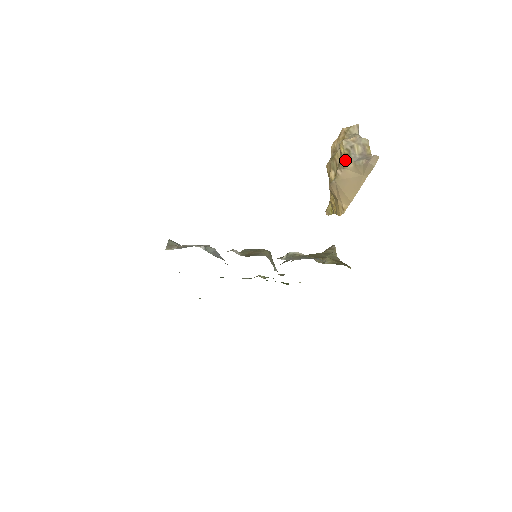
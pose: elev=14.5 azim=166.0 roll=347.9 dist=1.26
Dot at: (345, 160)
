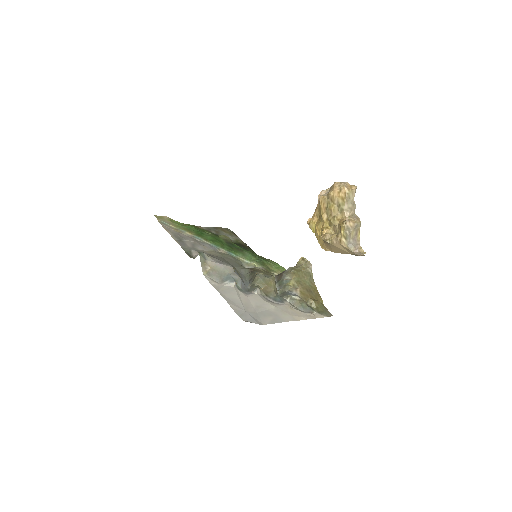
Dot at: (342, 240)
